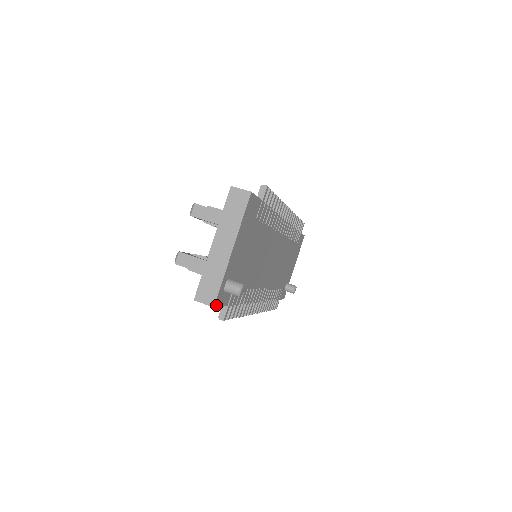
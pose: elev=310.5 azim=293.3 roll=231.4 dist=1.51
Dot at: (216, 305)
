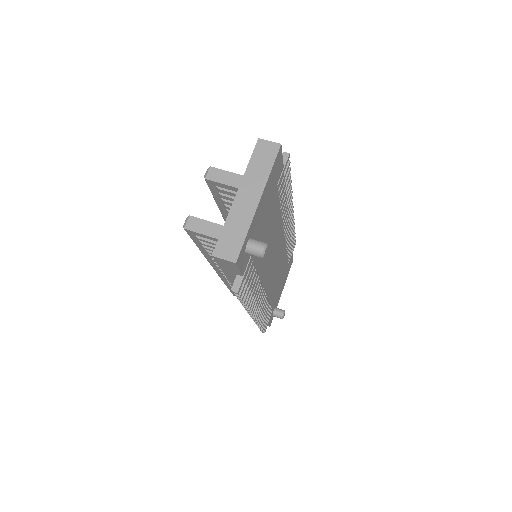
Dot at: (237, 263)
